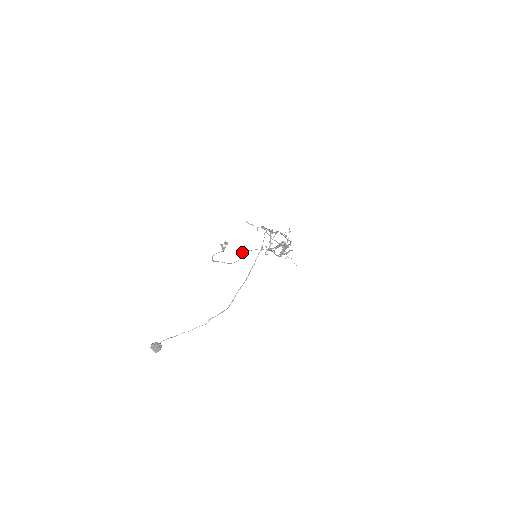
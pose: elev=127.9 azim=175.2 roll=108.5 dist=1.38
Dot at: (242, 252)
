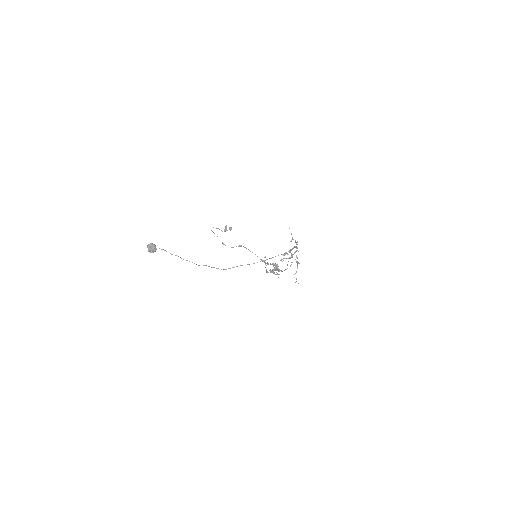
Dot at: (241, 245)
